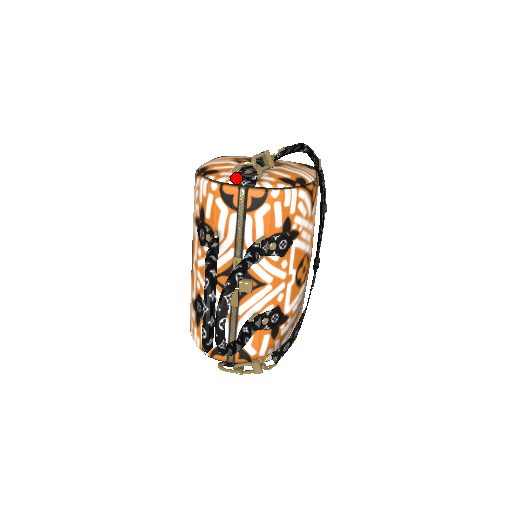
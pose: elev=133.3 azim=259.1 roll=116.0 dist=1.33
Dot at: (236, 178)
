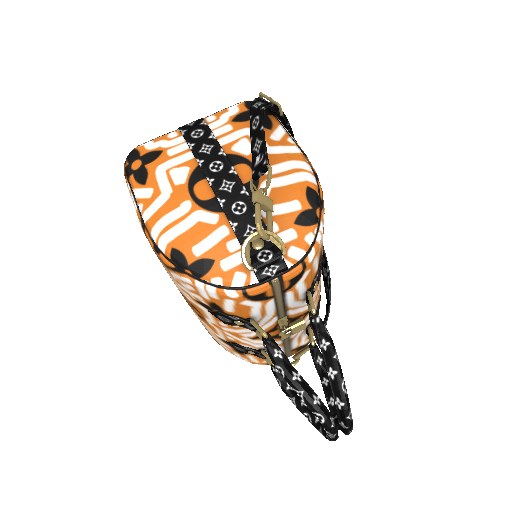
Dot at: (255, 270)
